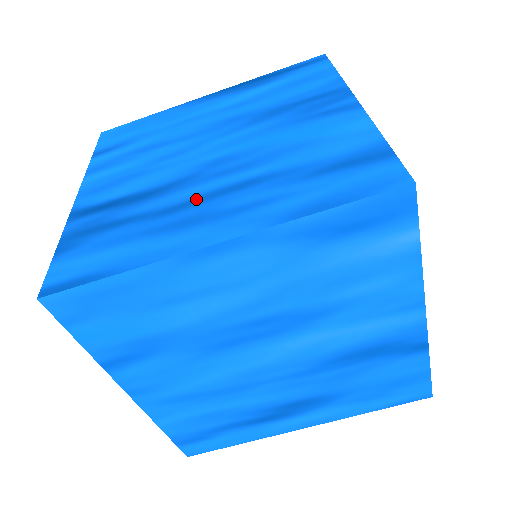
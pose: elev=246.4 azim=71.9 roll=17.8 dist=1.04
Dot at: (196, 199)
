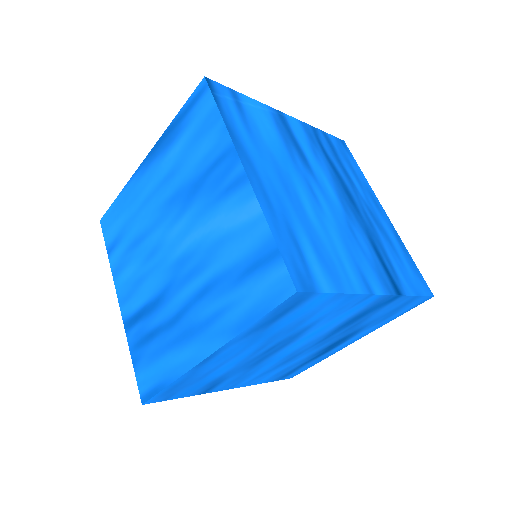
Dot at: (182, 310)
